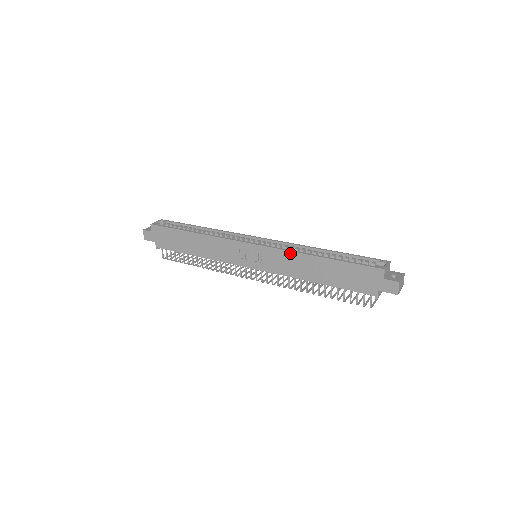
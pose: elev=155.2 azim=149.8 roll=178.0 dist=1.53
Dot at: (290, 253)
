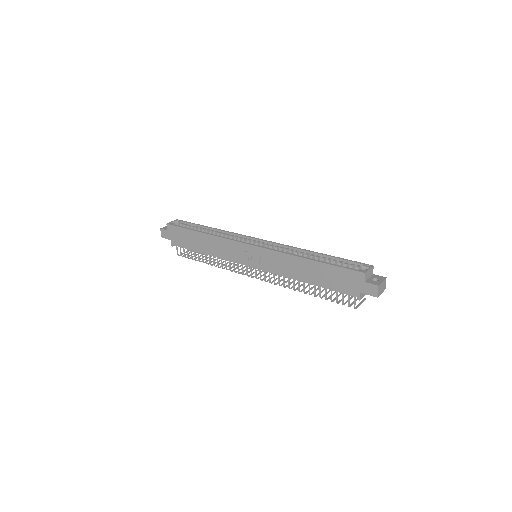
Dot at: (283, 255)
